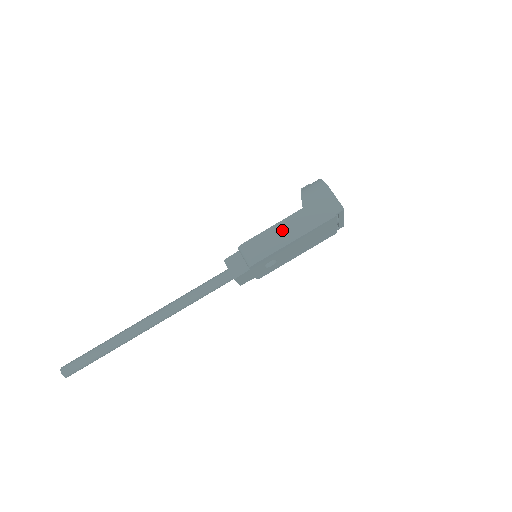
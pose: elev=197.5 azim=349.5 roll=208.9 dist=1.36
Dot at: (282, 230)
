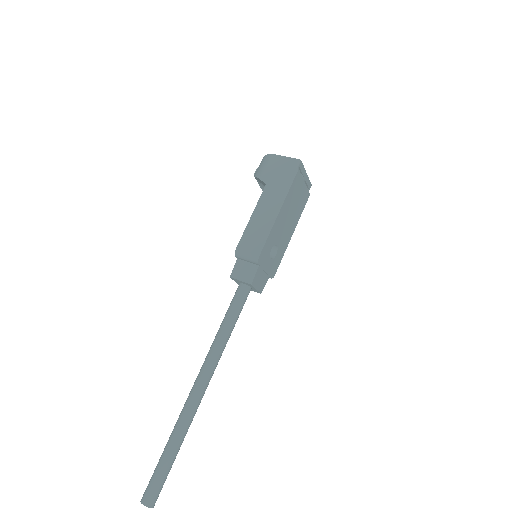
Dot at: (262, 212)
